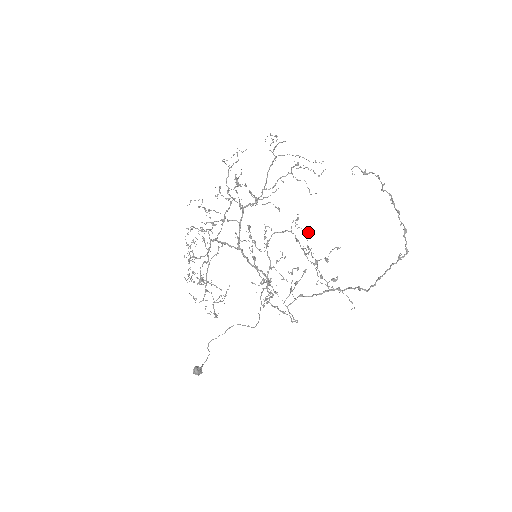
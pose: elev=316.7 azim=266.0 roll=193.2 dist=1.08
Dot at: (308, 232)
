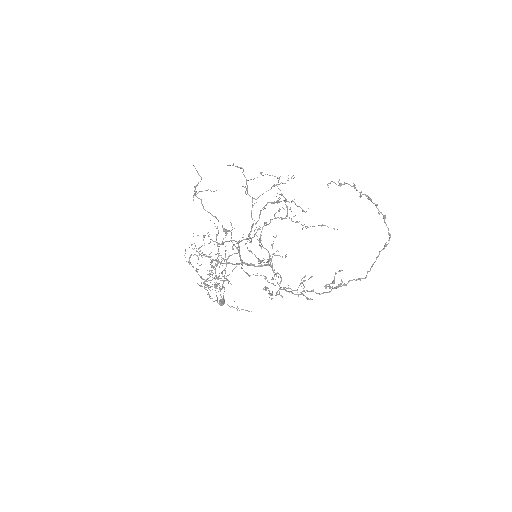
Dot at: (278, 182)
